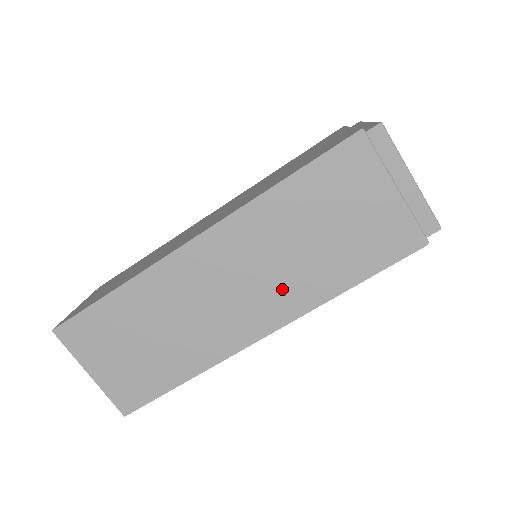
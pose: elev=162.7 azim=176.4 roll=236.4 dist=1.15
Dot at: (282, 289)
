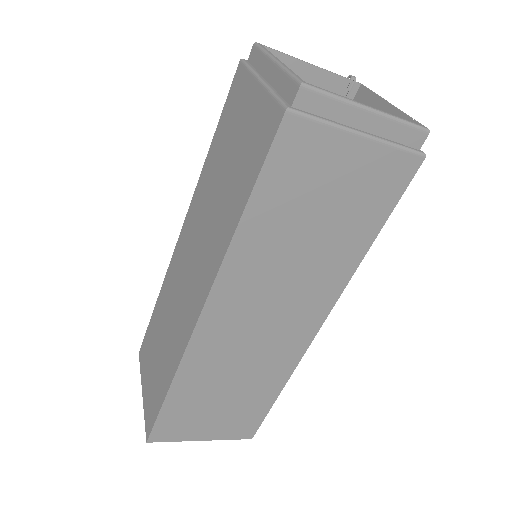
Dot at: (310, 288)
